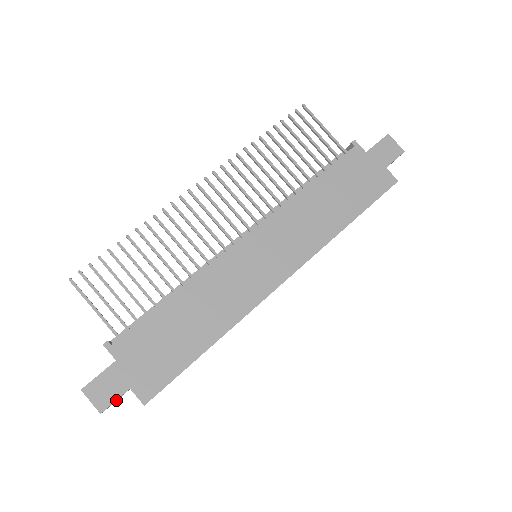
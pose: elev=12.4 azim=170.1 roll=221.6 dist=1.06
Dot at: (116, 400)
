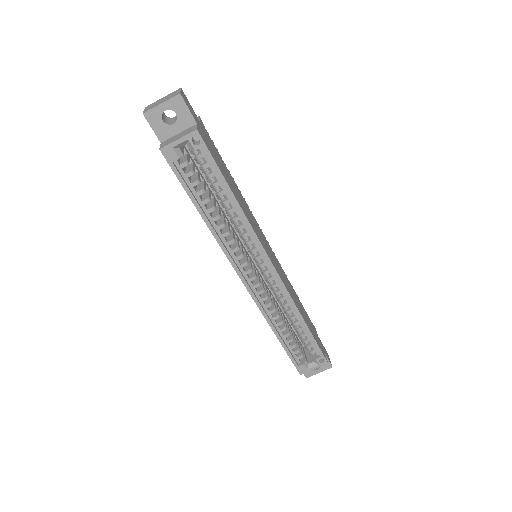
Dot at: (183, 112)
